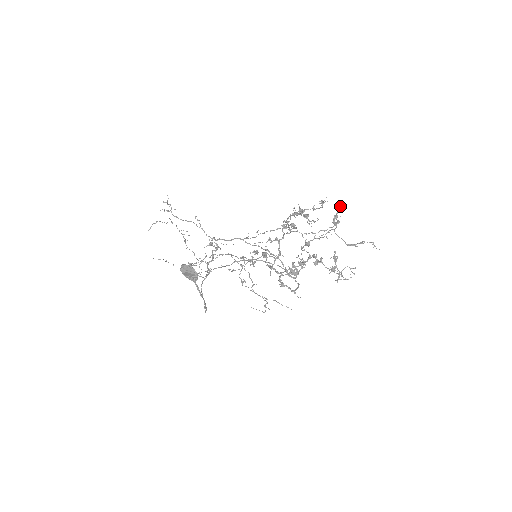
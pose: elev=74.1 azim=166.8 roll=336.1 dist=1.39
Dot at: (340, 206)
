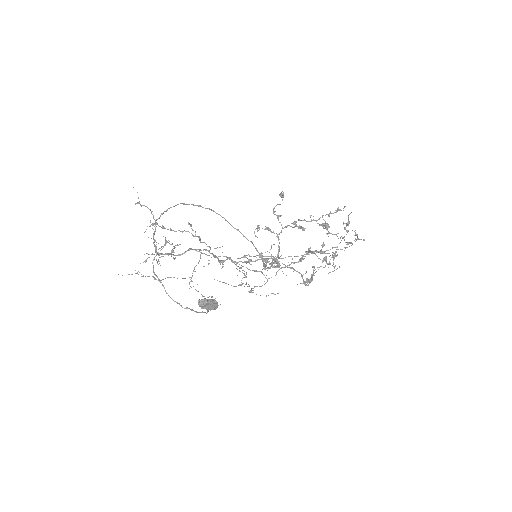
Dot at: occluded
